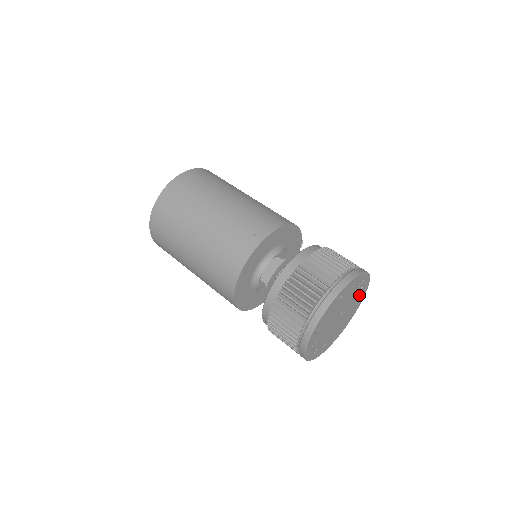
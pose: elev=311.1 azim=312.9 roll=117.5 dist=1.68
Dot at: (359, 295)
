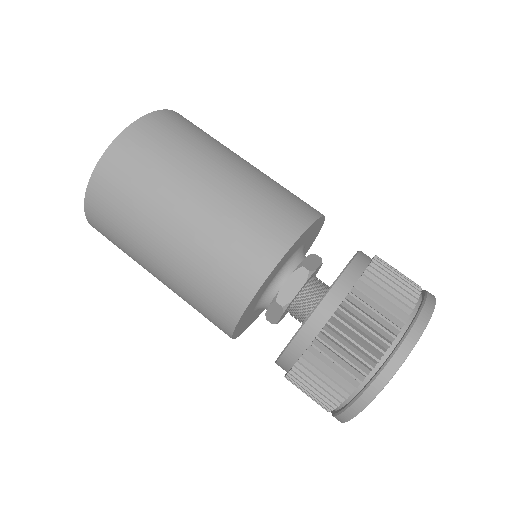
Dot at: occluded
